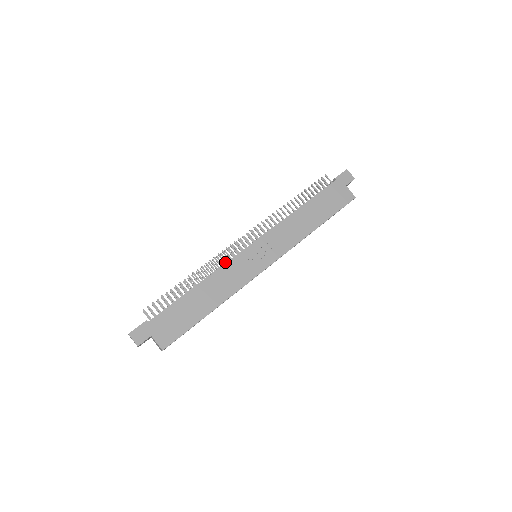
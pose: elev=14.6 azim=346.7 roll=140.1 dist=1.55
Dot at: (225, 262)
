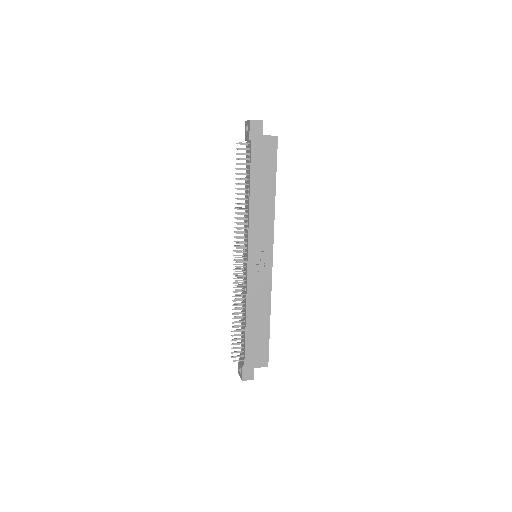
Dot at: (244, 285)
